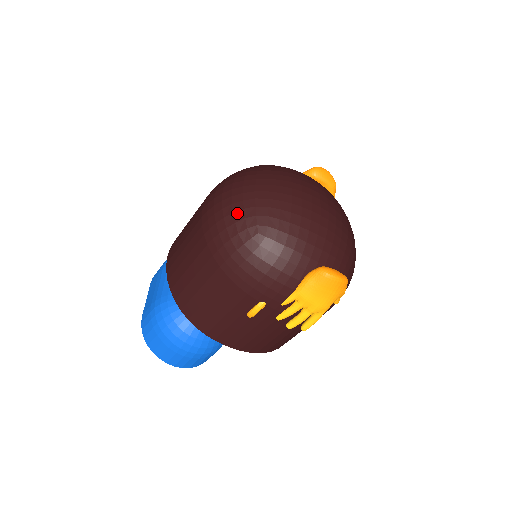
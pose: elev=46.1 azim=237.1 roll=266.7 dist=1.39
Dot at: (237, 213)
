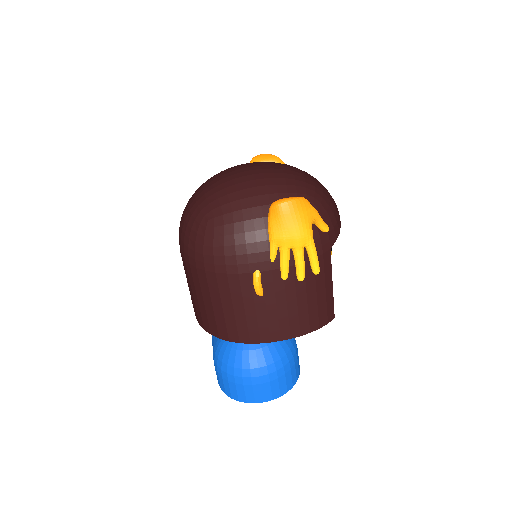
Dot at: (189, 222)
